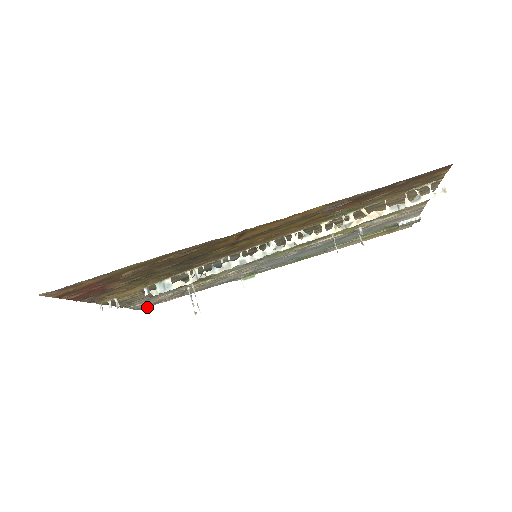
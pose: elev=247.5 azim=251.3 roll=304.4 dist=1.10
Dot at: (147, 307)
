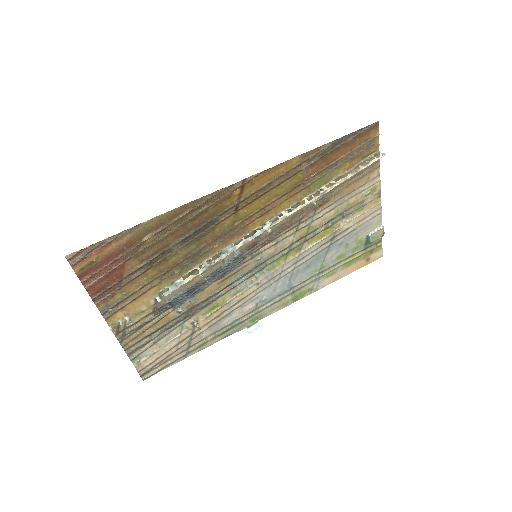
Dot at: (152, 374)
